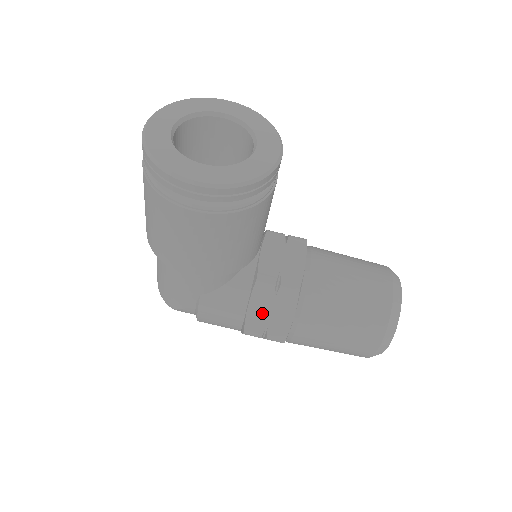
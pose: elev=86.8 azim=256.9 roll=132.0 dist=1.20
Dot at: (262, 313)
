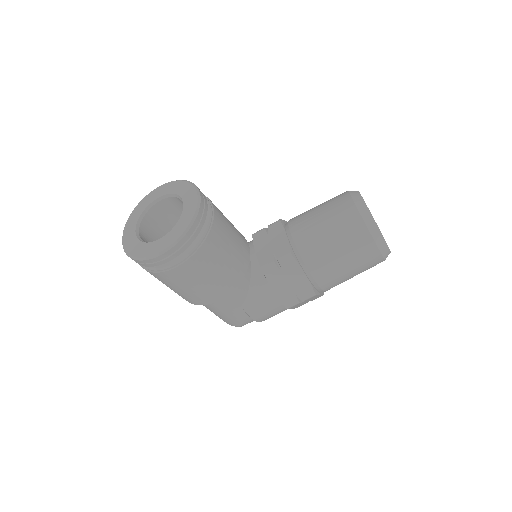
Dot at: (285, 288)
